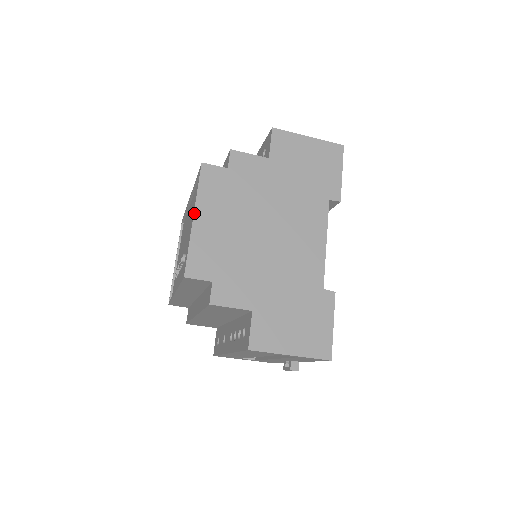
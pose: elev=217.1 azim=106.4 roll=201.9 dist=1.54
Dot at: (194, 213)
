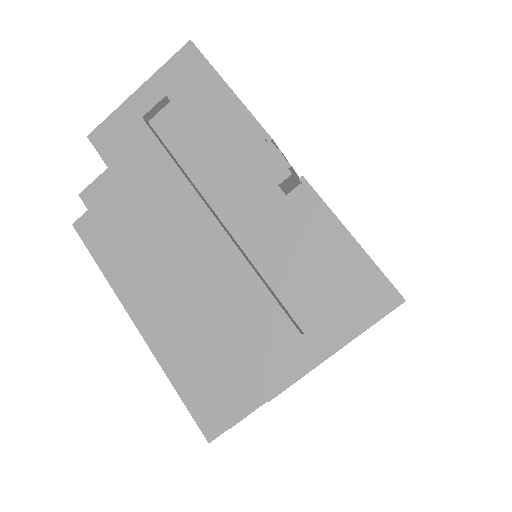
Dot at: occluded
